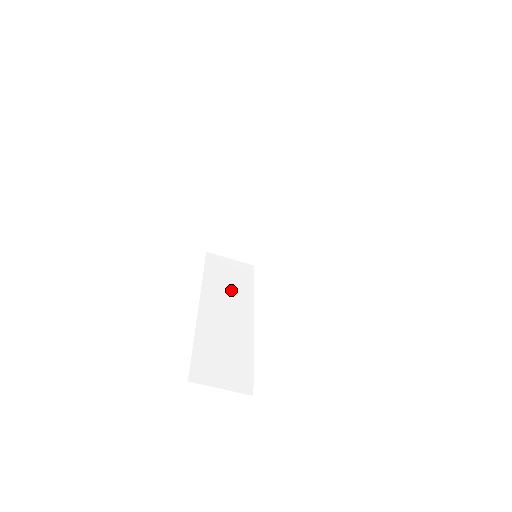
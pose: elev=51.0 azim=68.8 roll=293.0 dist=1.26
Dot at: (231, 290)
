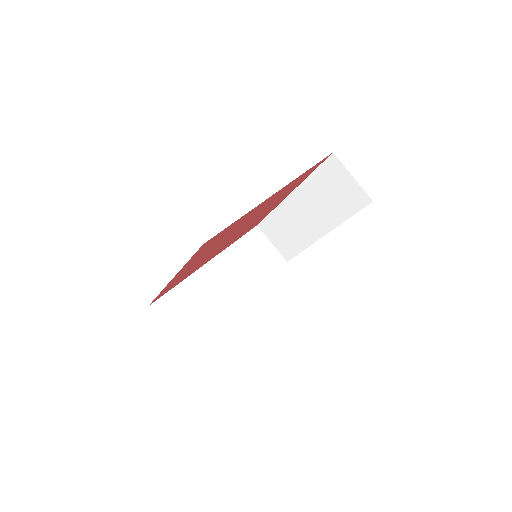
Dot at: (247, 267)
